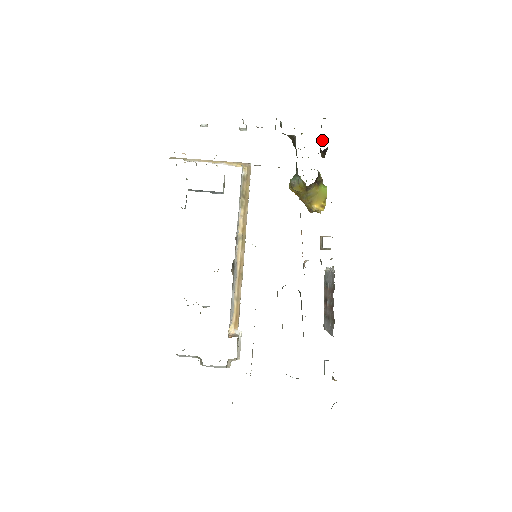
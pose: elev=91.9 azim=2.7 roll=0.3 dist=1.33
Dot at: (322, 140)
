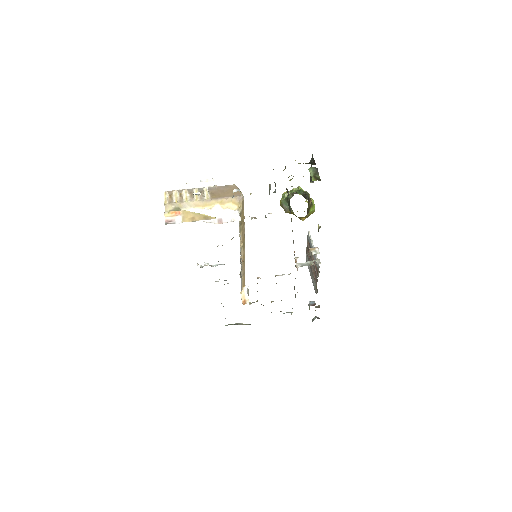
Dot at: occluded
